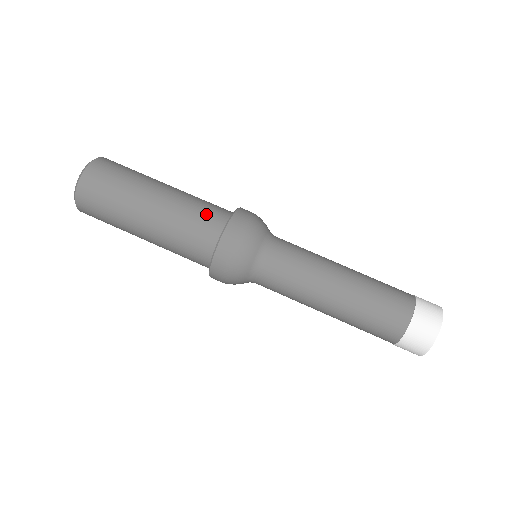
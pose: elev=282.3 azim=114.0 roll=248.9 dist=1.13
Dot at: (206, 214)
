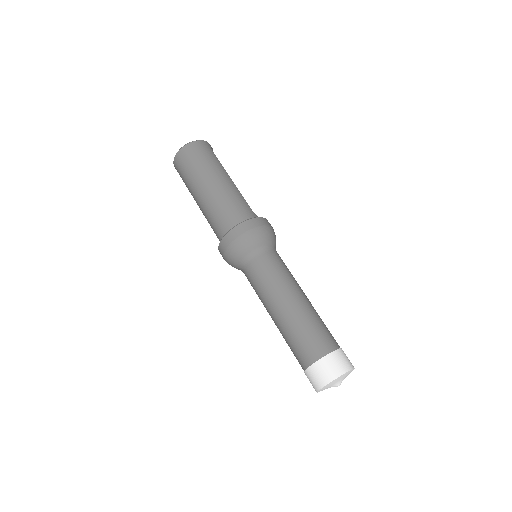
Dot at: (234, 210)
